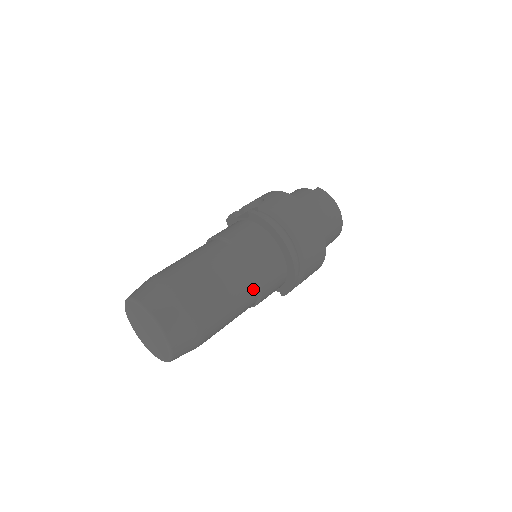
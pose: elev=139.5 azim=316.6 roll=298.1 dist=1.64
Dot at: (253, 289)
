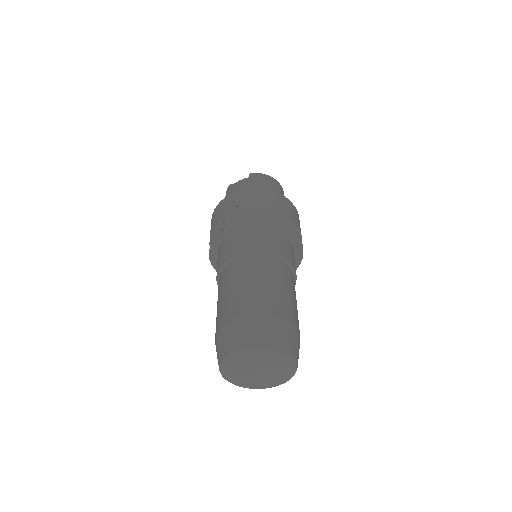
Dot at: (293, 279)
